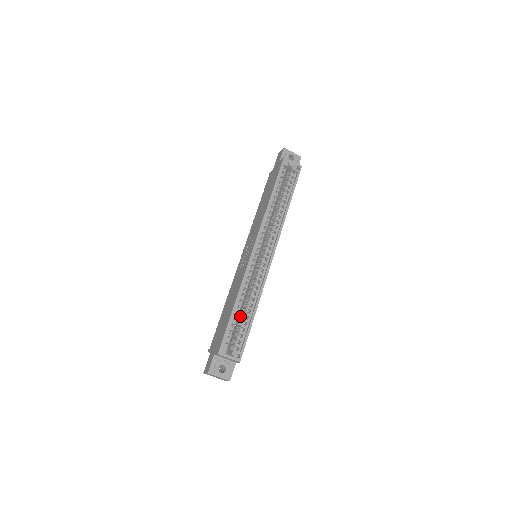
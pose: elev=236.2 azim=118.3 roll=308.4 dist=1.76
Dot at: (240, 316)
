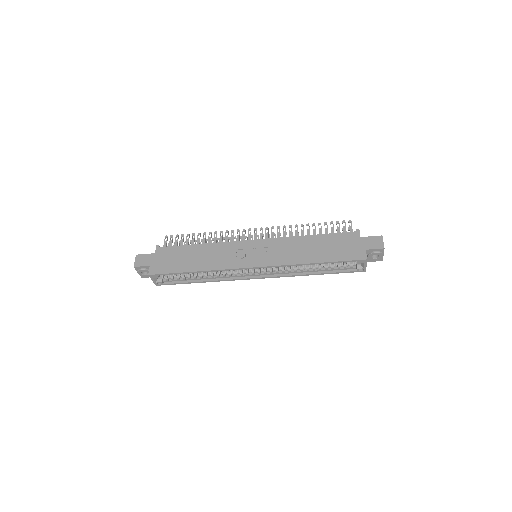
Dot at: occluded
